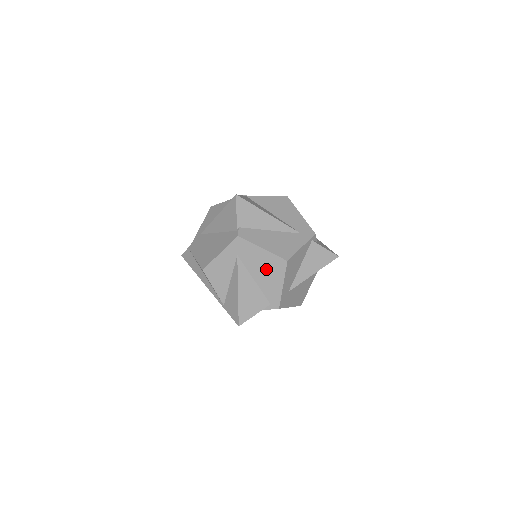
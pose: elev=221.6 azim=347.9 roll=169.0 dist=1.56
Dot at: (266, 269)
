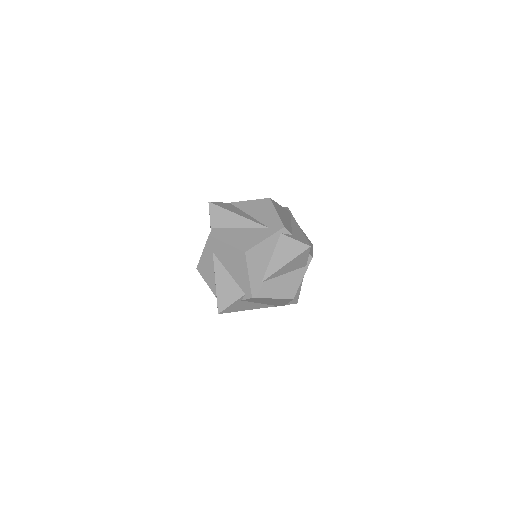
Dot at: (233, 262)
